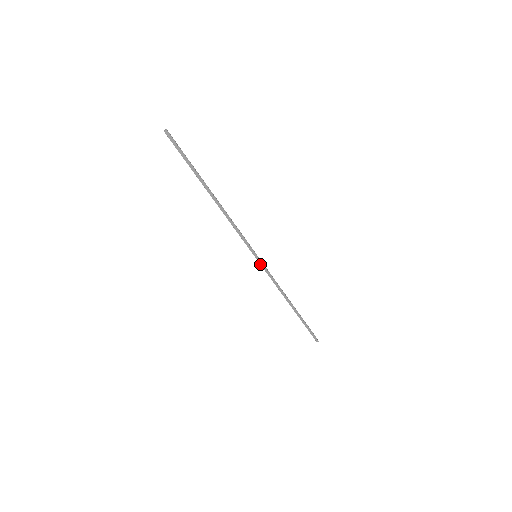
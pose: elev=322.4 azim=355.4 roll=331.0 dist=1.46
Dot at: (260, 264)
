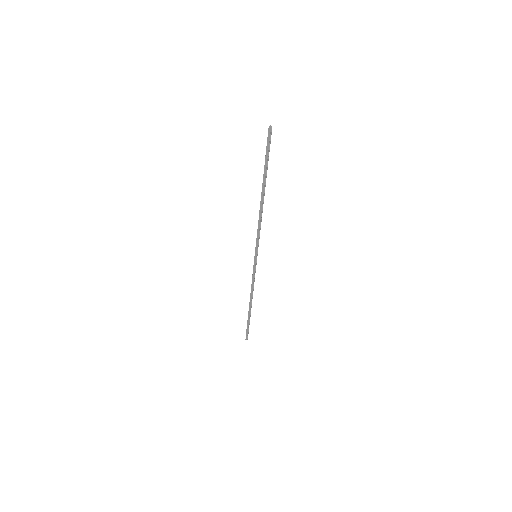
Dot at: (254, 263)
